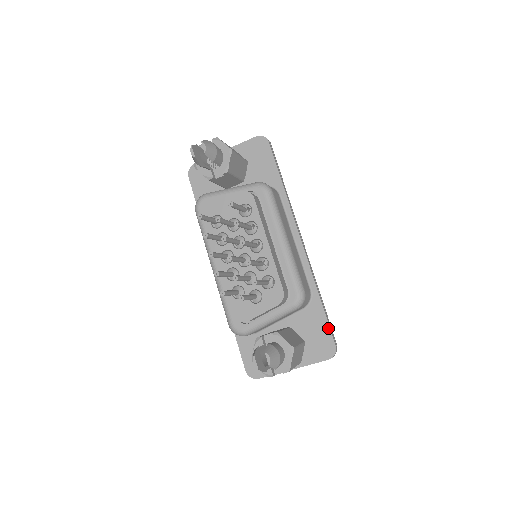
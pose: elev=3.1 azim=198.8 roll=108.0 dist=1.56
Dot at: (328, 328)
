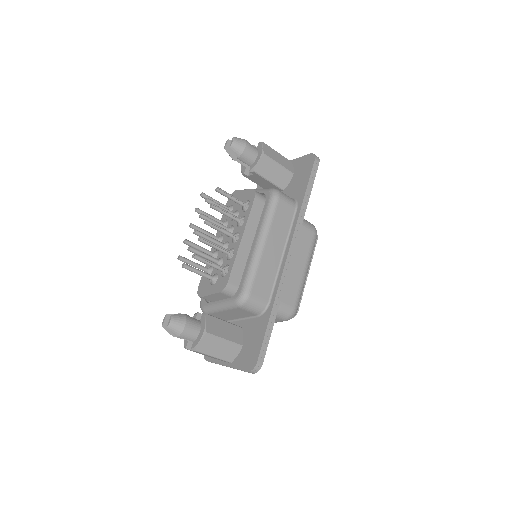
Dot at: (261, 343)
